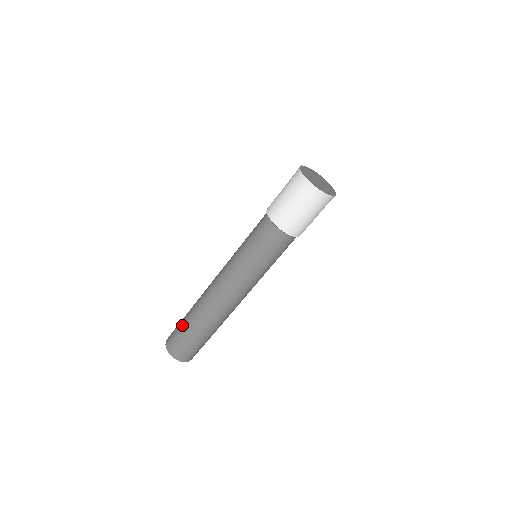
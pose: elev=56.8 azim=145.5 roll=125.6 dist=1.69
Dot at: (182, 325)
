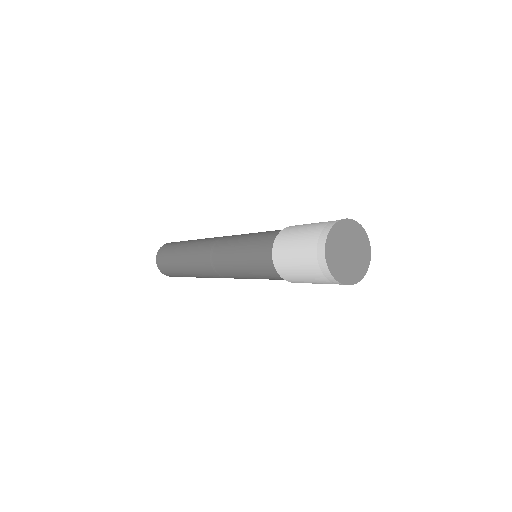
Dot at: (172, 265)
